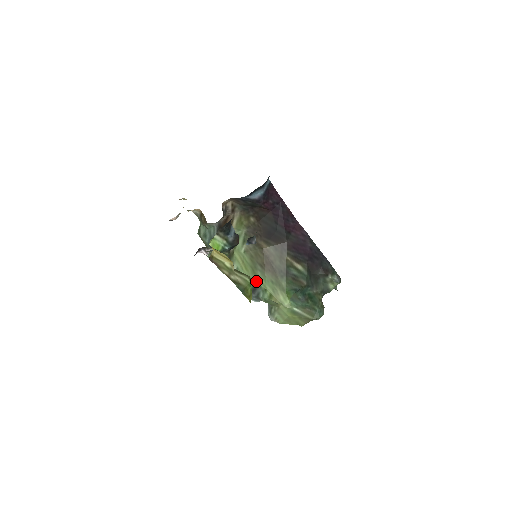
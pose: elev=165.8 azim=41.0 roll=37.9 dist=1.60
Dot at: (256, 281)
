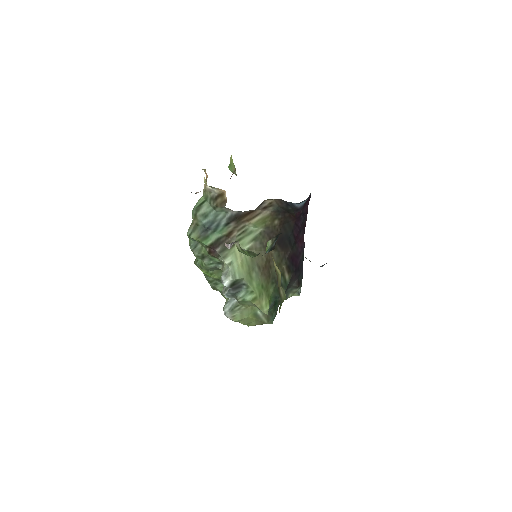
Dot at: (248, 281)
